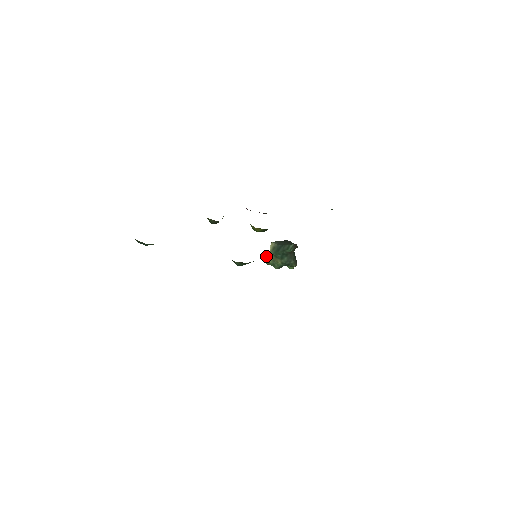
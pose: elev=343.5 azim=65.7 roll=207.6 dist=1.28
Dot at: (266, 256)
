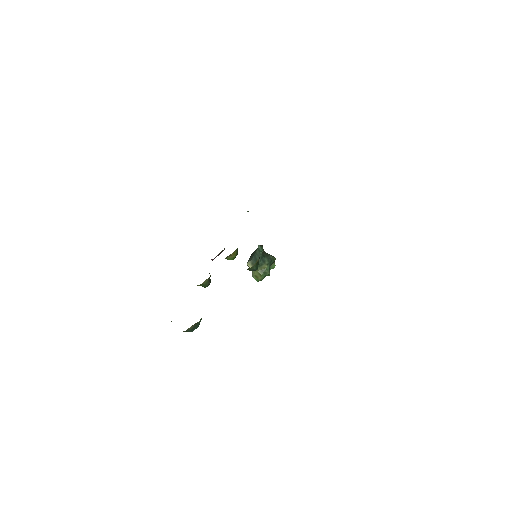
Dot at: (254, 277)
